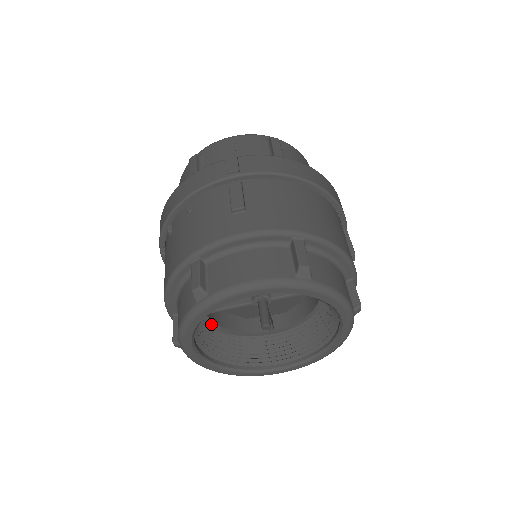
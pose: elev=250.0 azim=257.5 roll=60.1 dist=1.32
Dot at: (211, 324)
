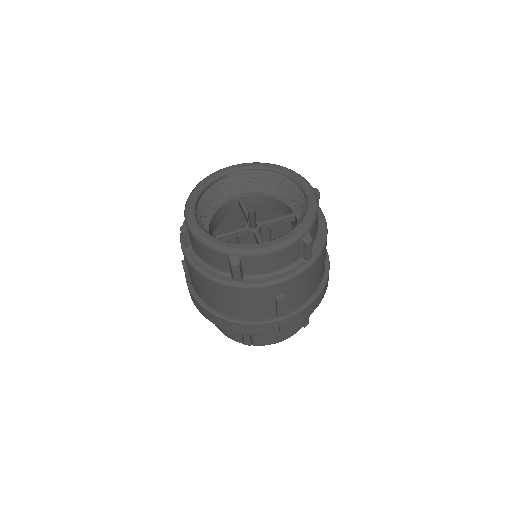
Dot at: occluded
